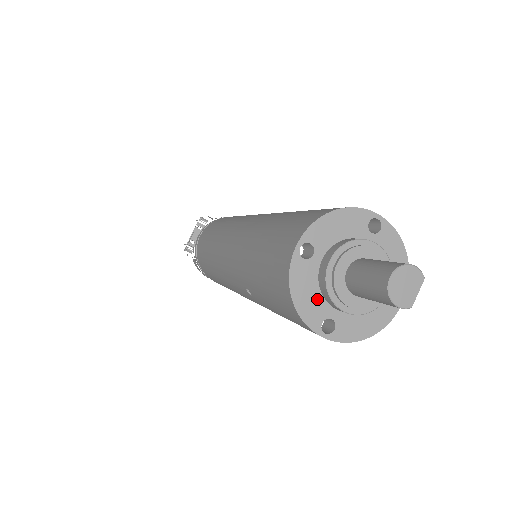
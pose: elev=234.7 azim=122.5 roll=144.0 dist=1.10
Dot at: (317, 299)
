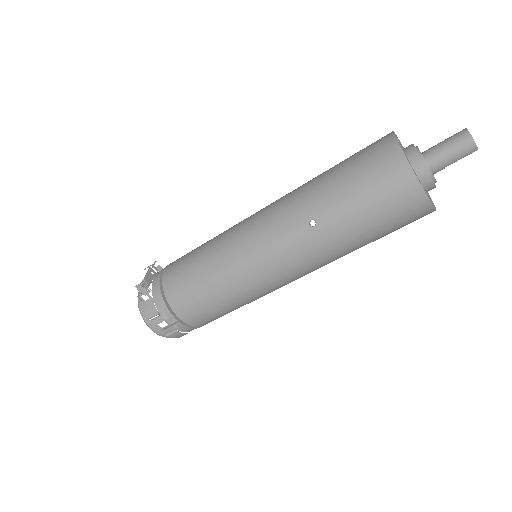
Dot at: (412, 168)
